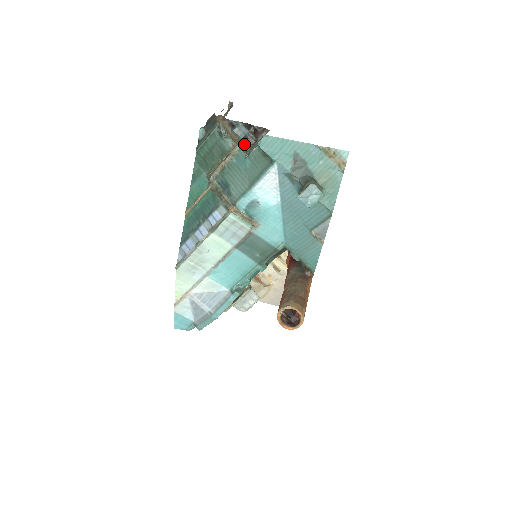
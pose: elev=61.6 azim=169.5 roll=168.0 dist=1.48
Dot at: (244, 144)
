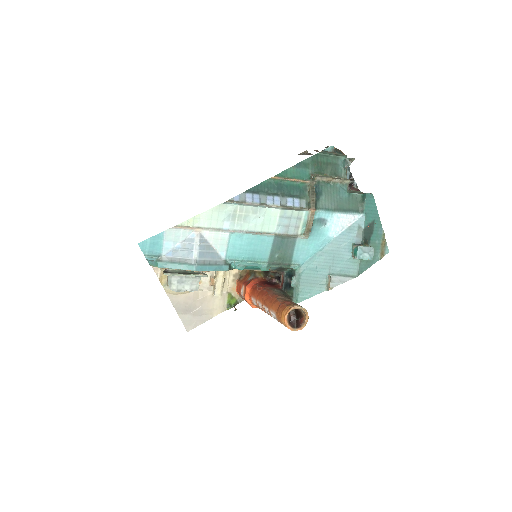
Dot at: occluded
